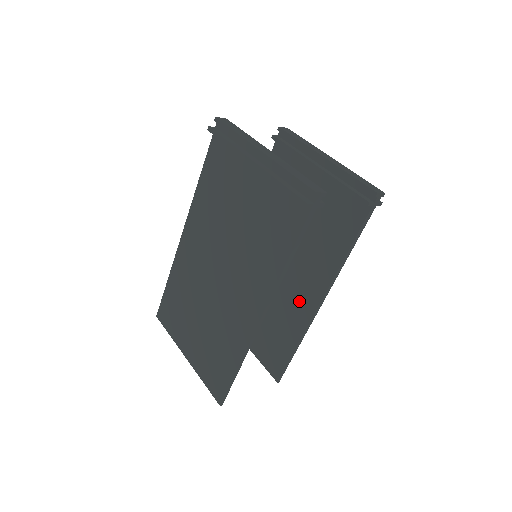
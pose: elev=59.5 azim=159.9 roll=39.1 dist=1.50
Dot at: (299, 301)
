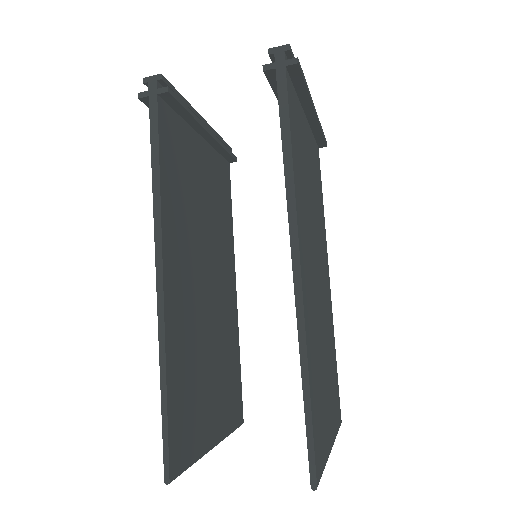
Dot at: occluded
